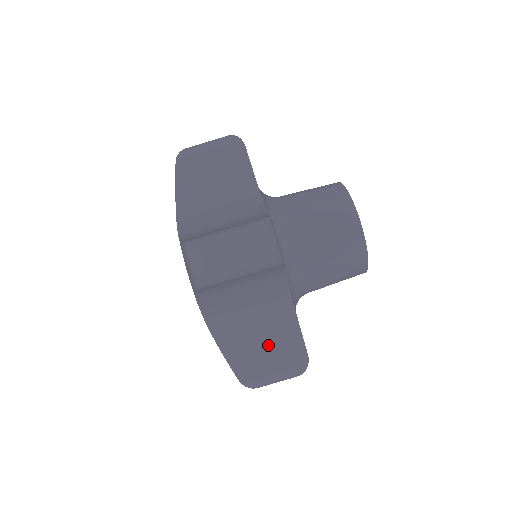
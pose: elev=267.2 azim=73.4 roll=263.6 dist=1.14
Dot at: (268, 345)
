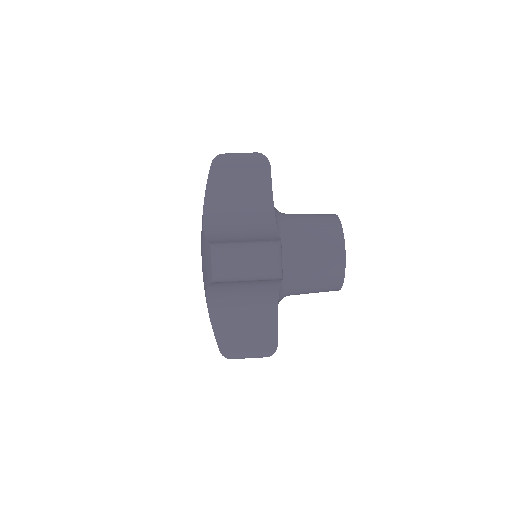
Dot at: (247, 236)
